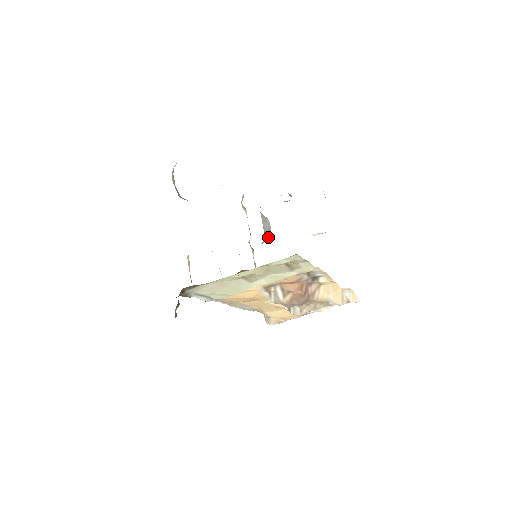
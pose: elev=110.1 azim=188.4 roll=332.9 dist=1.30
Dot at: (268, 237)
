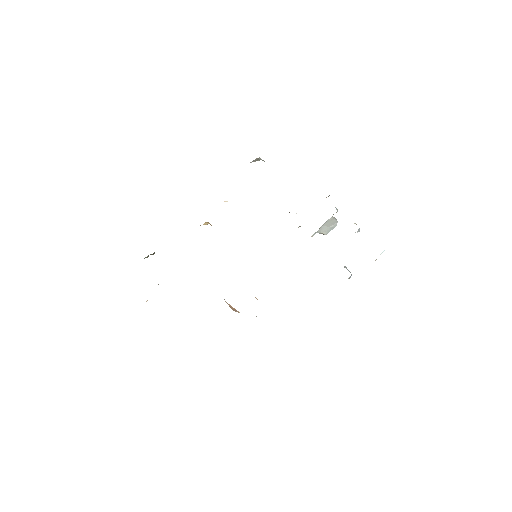
Dot at: occluded
